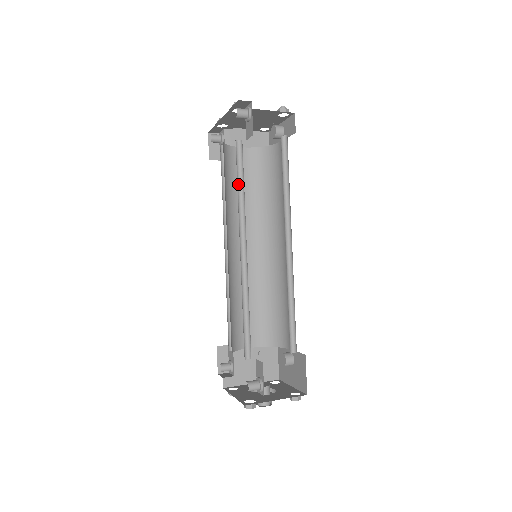
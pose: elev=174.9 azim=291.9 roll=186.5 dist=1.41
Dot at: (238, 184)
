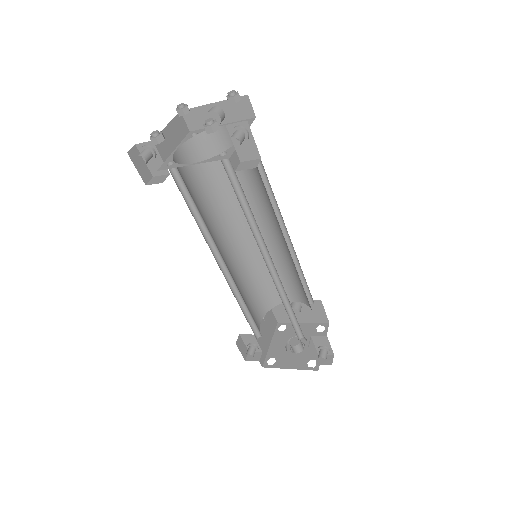
Dot at: occluded
